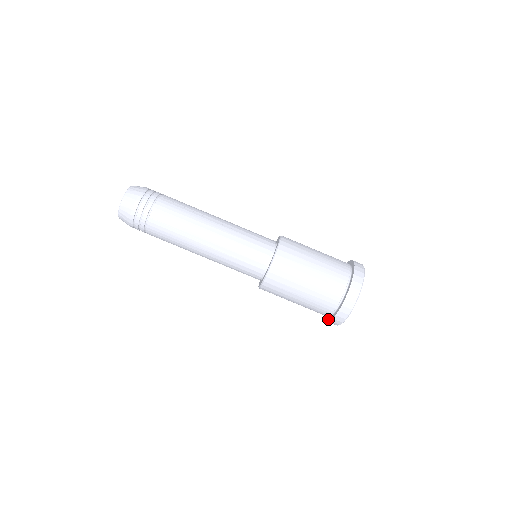
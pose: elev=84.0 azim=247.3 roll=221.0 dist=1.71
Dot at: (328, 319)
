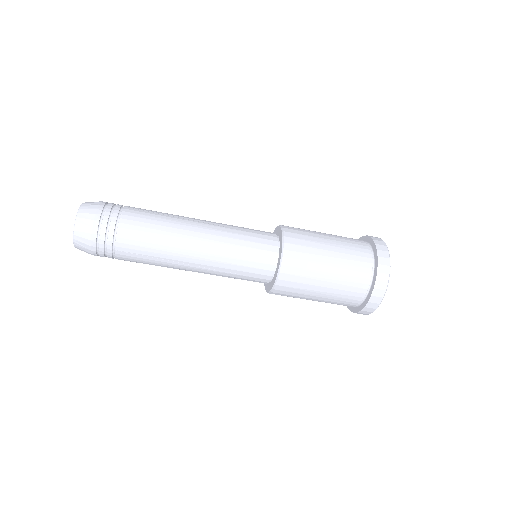
Dot at: occluded
